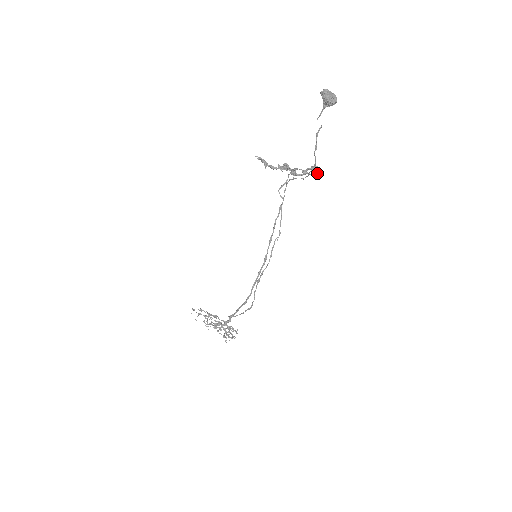
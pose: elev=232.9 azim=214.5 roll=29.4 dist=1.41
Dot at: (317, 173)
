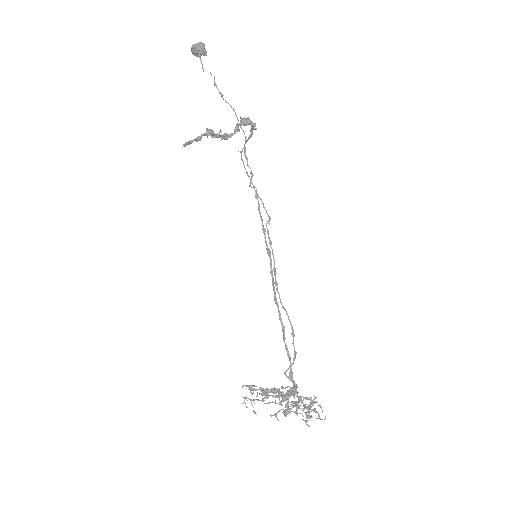
Dot at: (249, 122)
